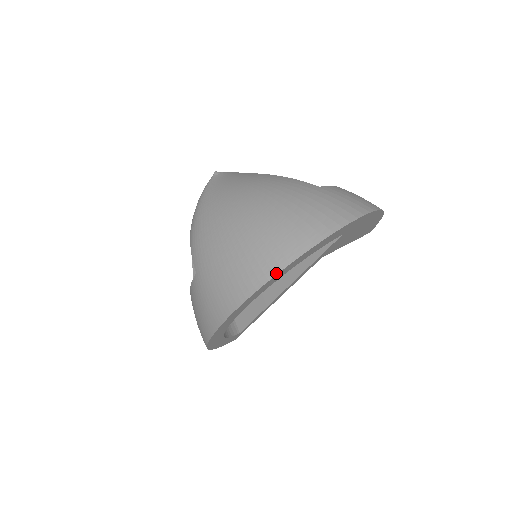
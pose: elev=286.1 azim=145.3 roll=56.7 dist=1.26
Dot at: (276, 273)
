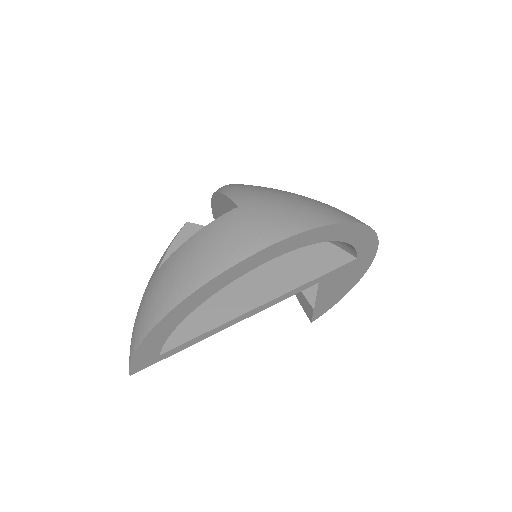
Dot at: (348, 221)
